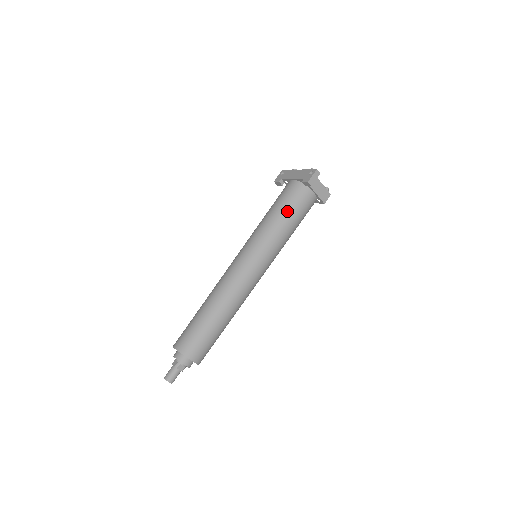
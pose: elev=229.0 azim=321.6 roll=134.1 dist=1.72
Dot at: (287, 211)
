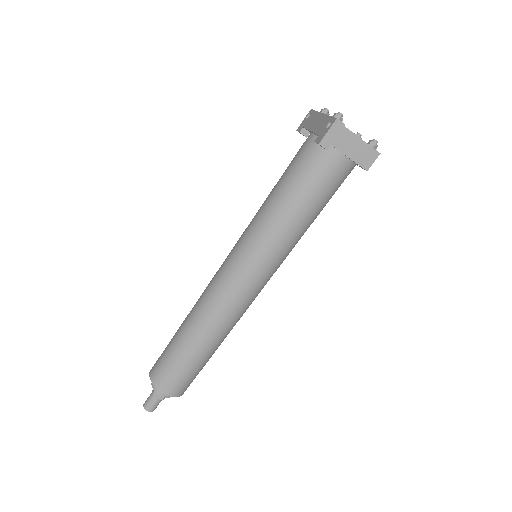
Dot at: (294, 191)
